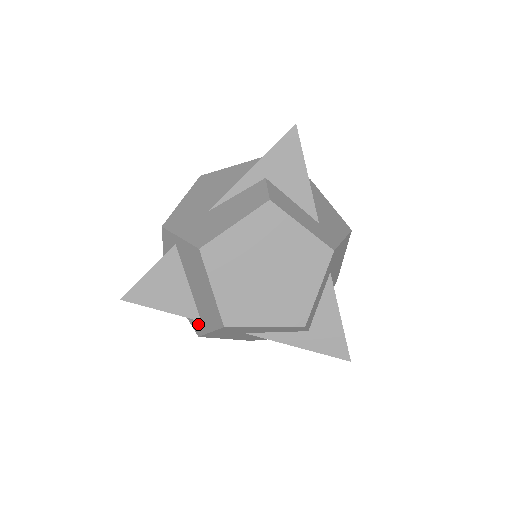
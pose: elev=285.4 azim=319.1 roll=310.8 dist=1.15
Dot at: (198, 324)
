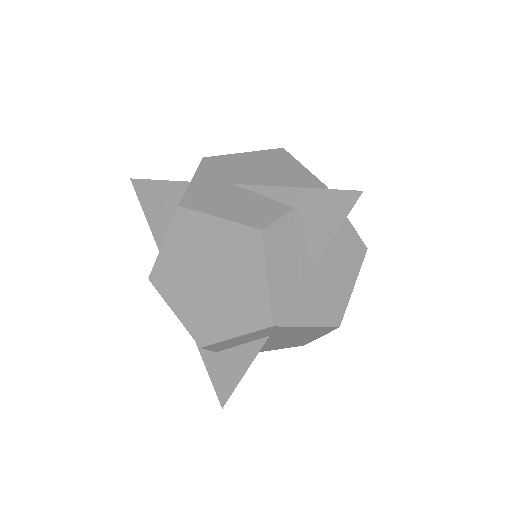
Dot at: occluded
